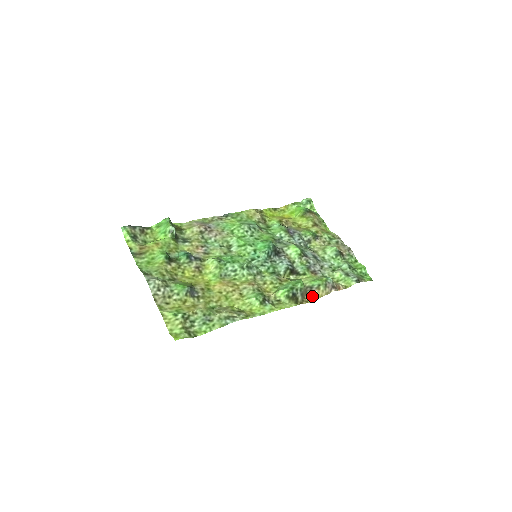
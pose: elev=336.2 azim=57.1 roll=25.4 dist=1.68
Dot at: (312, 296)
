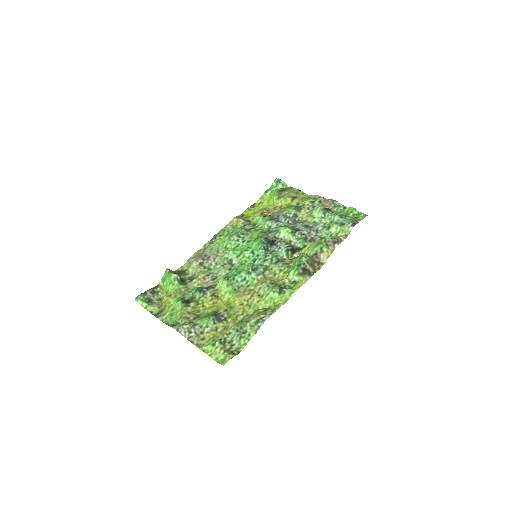
Dot at: (321, 261)
